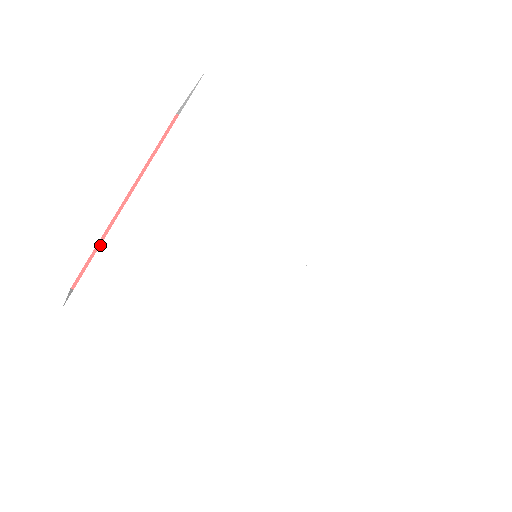
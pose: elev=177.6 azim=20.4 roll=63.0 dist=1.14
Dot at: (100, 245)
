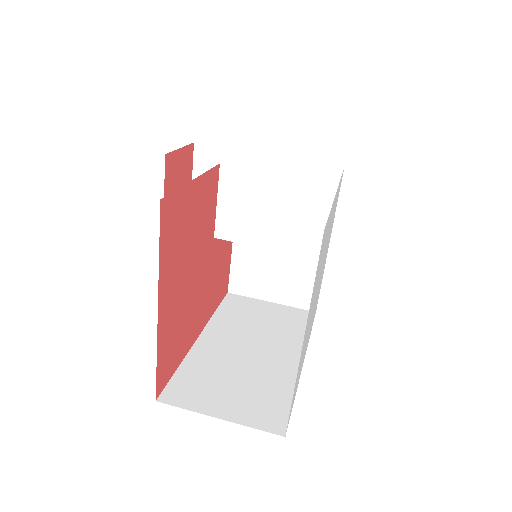
Dot at: occluded
